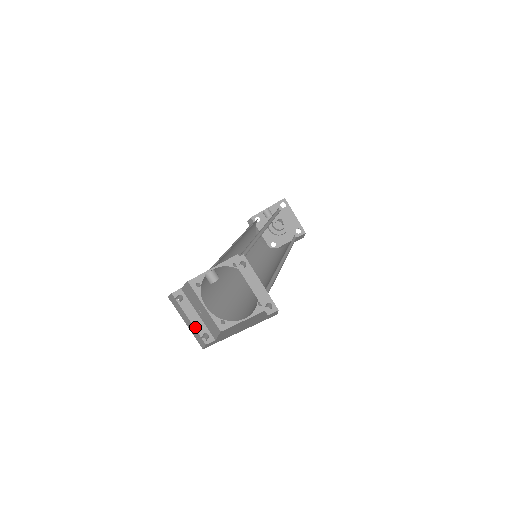
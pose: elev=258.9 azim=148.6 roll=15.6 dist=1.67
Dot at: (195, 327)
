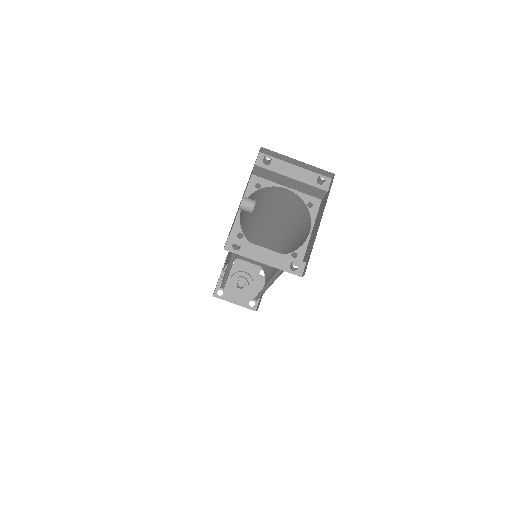
Dot at: (275, 267)
